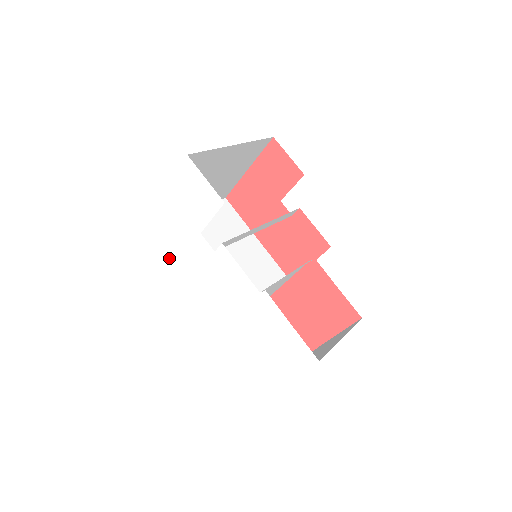
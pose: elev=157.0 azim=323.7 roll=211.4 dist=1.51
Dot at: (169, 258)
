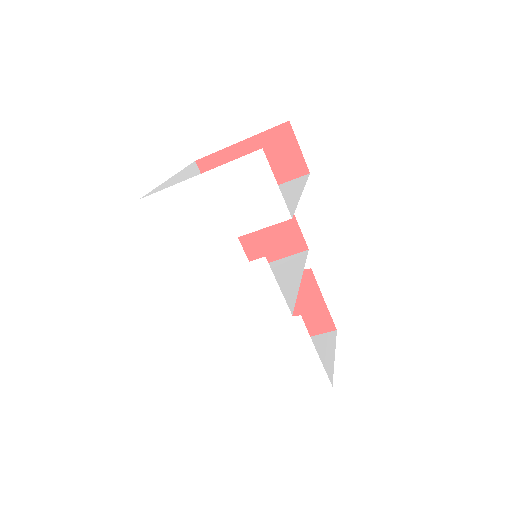
Dot at: (170, 248)
